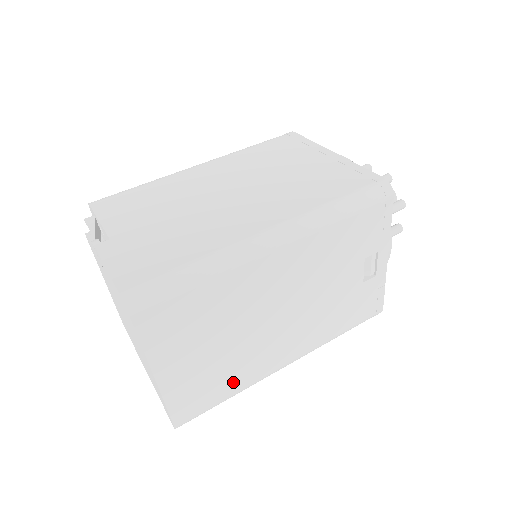
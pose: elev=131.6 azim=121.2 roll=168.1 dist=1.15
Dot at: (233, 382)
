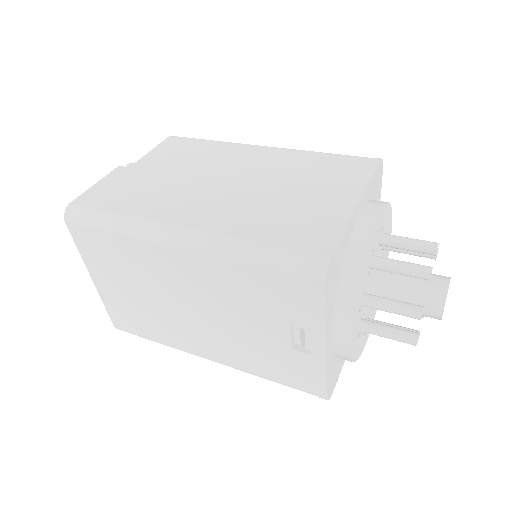
Dot at: (156, 332)
